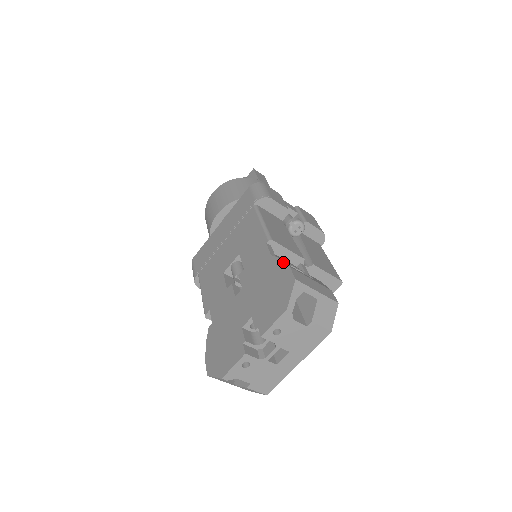
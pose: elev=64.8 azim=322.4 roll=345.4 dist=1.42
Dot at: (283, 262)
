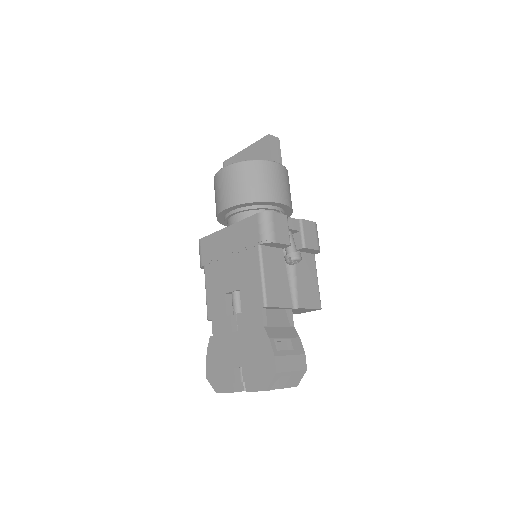
Dot at: (271, 346)
